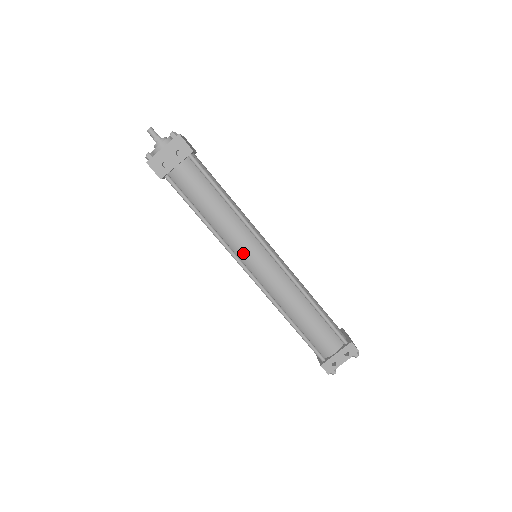
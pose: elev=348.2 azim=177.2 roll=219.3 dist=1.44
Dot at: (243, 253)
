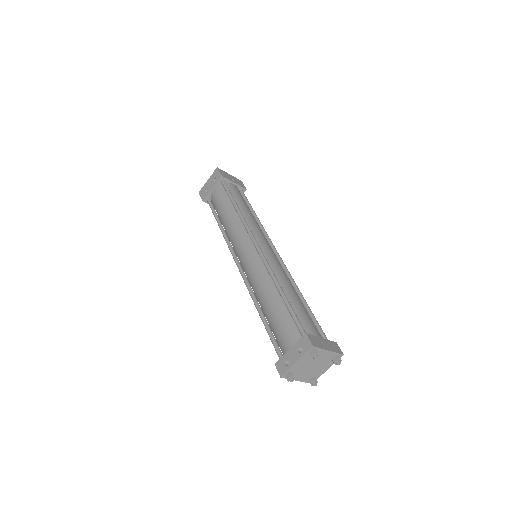
Dot at: (237, 247)
